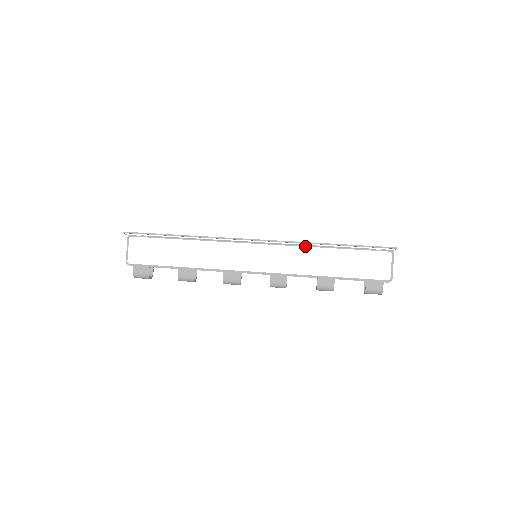
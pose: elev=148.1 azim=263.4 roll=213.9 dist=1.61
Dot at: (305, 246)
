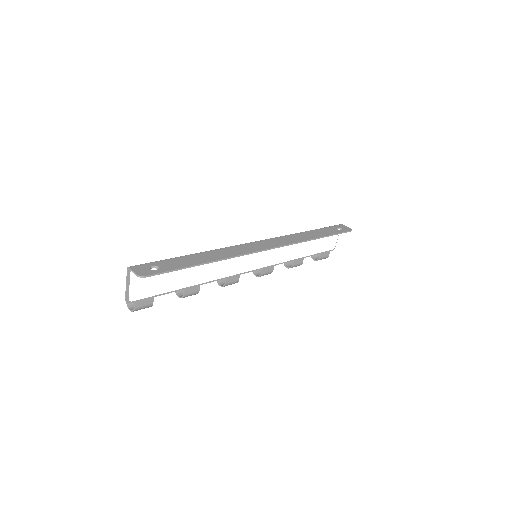
Dot at: occluded
